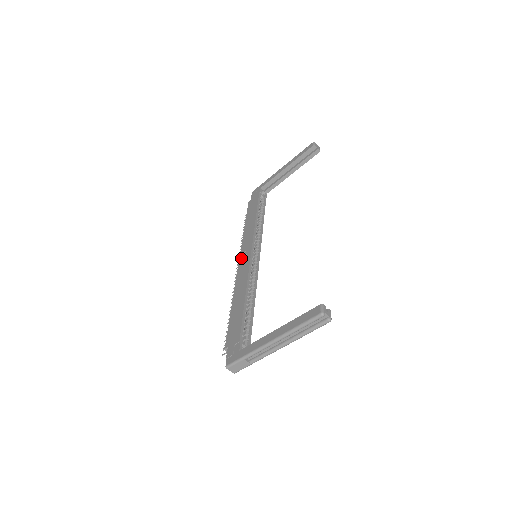
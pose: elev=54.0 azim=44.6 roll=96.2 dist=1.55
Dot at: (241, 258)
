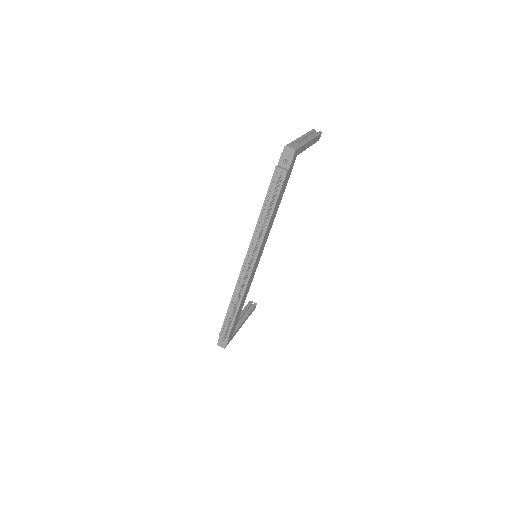
Dot at: (245, 260)
